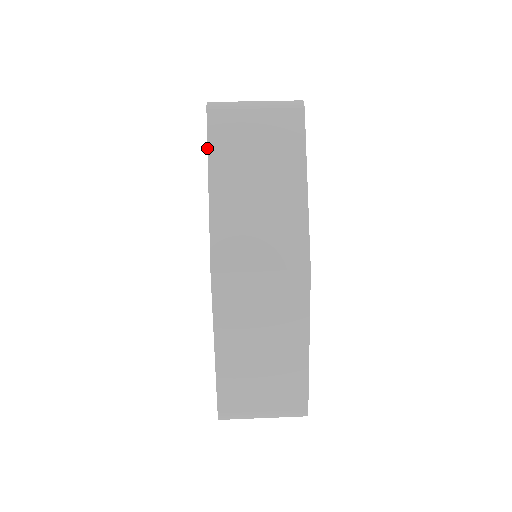
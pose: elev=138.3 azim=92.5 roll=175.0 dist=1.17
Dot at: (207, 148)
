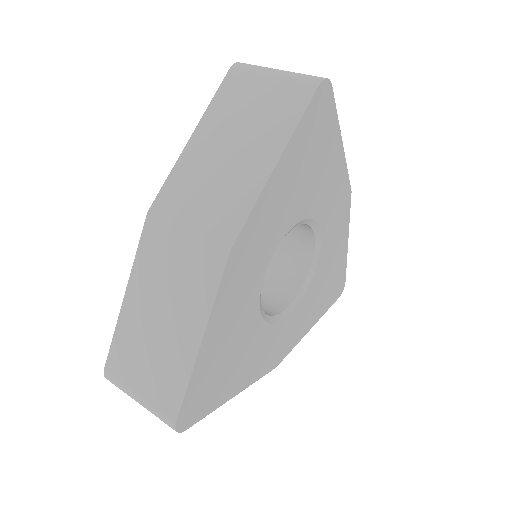
Dot at: (212, 99)
